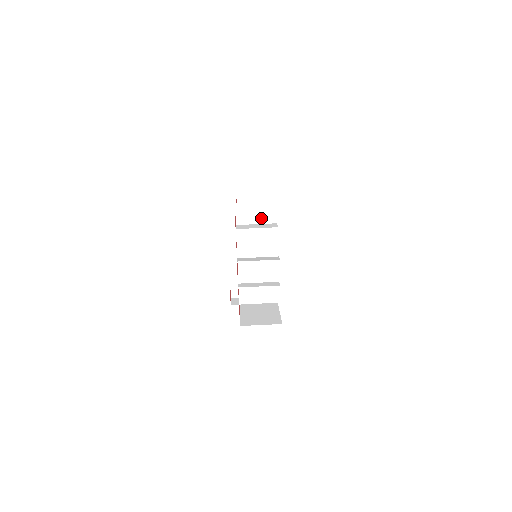
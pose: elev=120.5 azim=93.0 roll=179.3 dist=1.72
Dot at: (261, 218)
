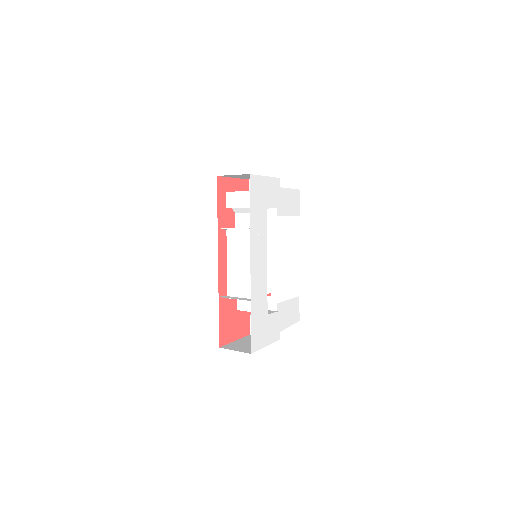
Dot at: occluded
